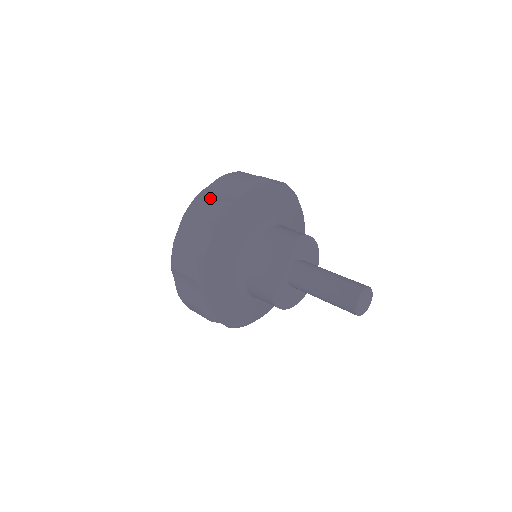
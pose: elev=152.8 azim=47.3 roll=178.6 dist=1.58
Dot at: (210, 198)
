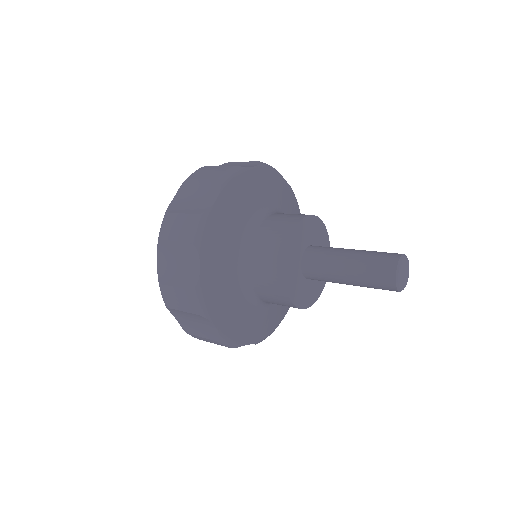
Dot at: (181, 214)
